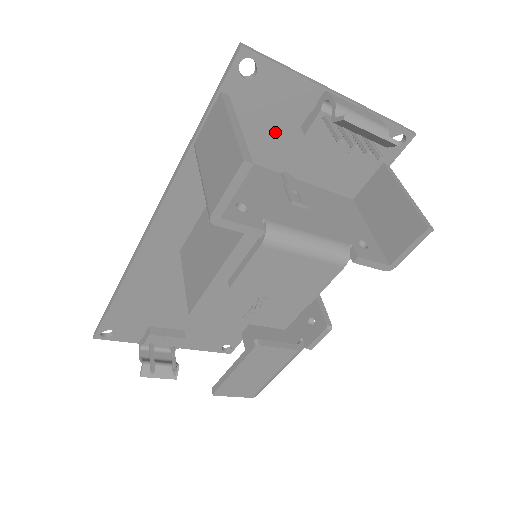
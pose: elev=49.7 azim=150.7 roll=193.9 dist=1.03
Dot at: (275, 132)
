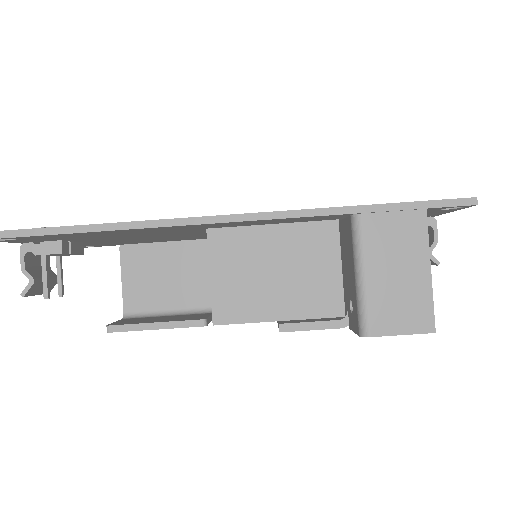
Dot at: occluded
